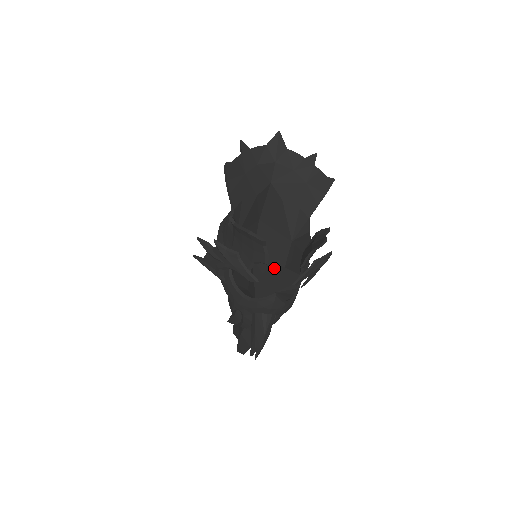
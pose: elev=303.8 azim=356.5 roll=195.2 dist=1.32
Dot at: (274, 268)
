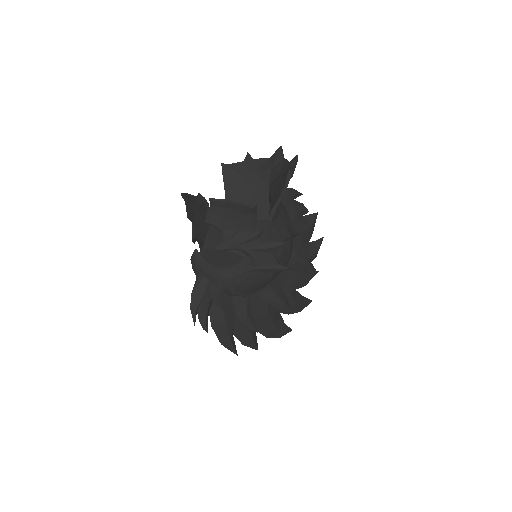
Dot at: occluded
